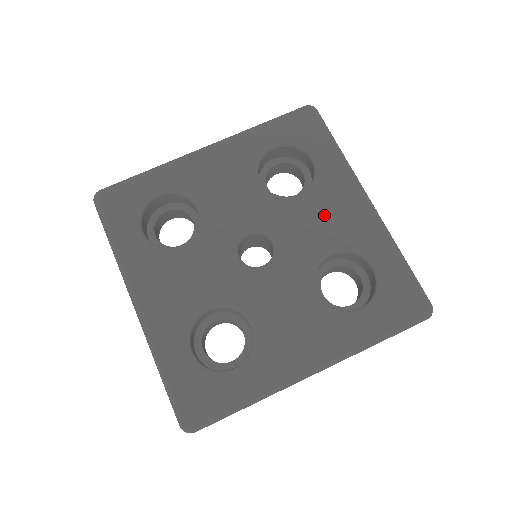
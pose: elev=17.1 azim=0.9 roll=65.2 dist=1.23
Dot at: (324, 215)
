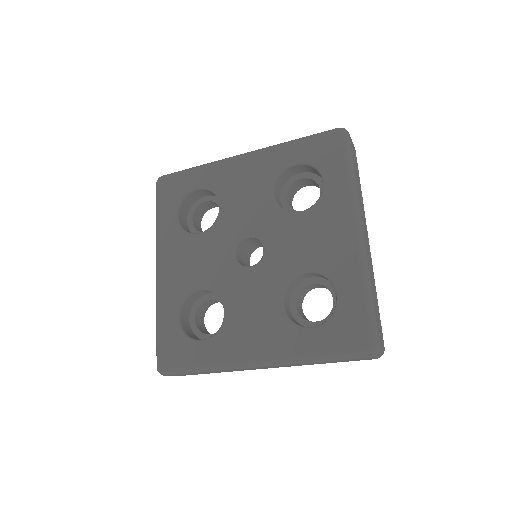
Dot at: (313, 236)
